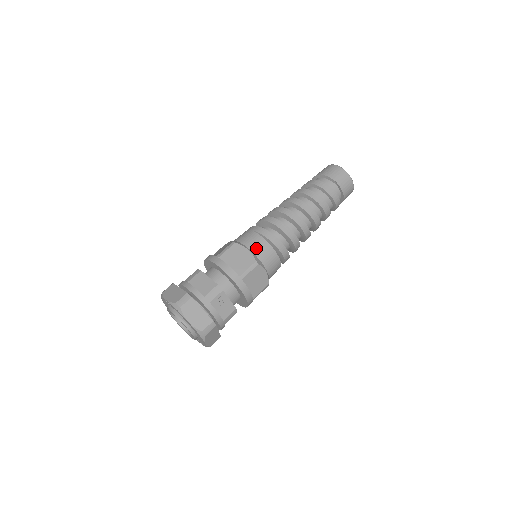
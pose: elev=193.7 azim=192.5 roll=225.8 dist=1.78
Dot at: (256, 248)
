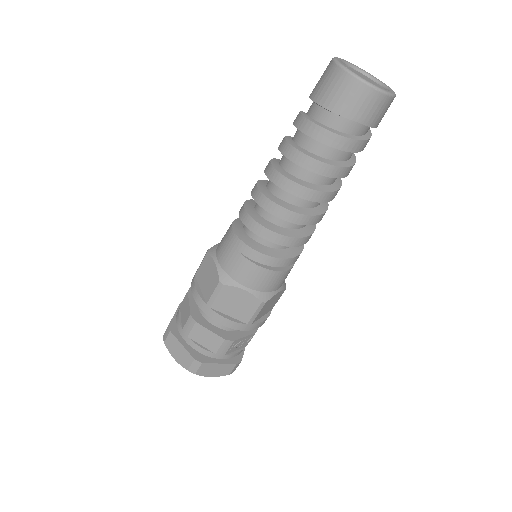
Dot at: (255, 283)
